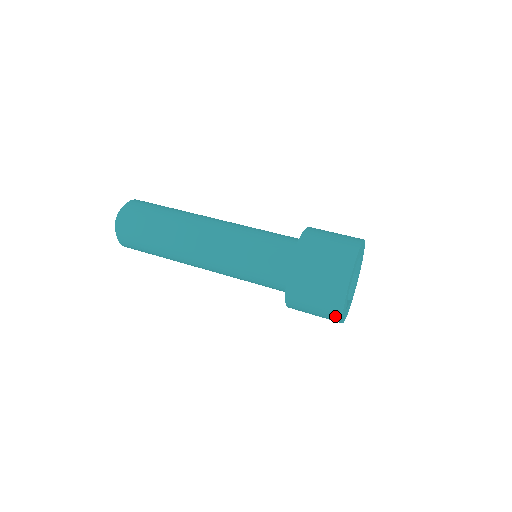
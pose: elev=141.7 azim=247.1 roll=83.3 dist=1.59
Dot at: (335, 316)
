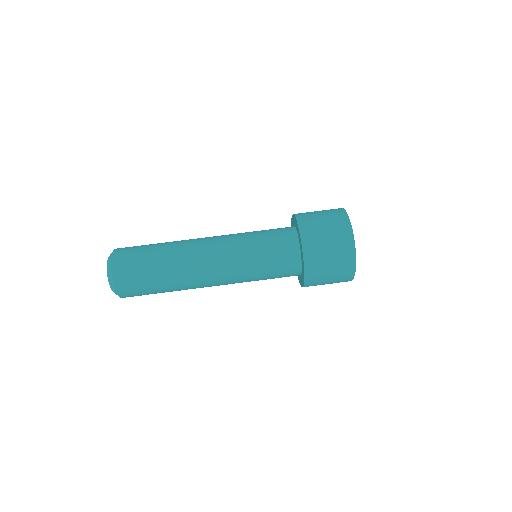
Dot at: occluded
